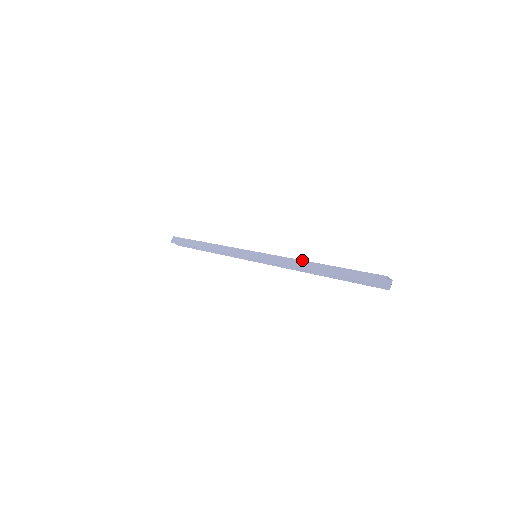
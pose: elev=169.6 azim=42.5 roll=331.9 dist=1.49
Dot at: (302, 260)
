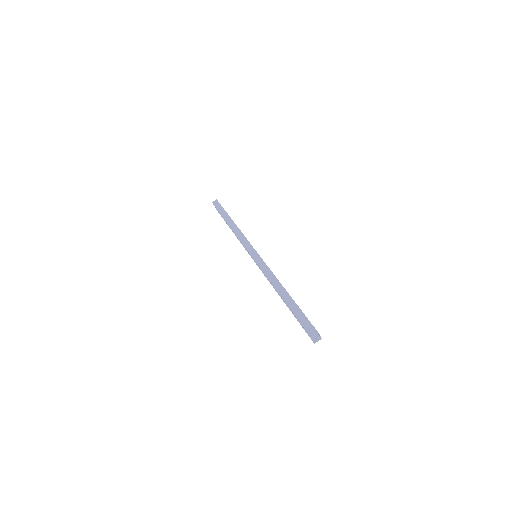
Dot at: occluded
